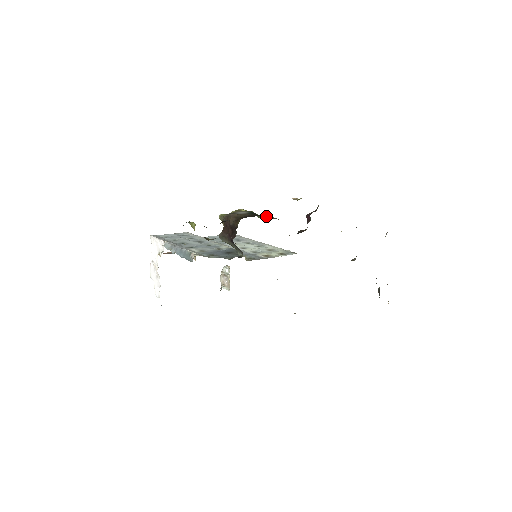
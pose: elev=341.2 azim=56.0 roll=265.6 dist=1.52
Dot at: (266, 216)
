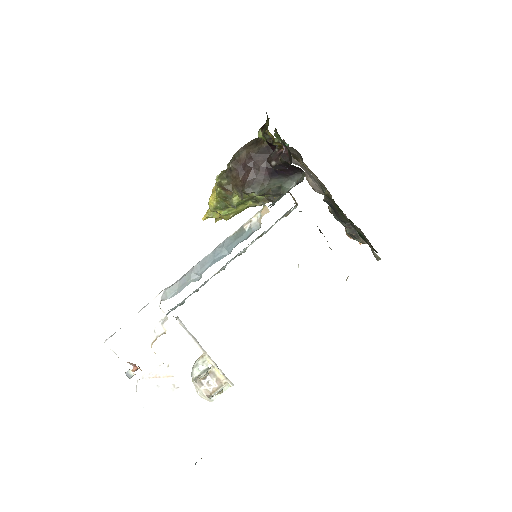
Dot at: occluded
